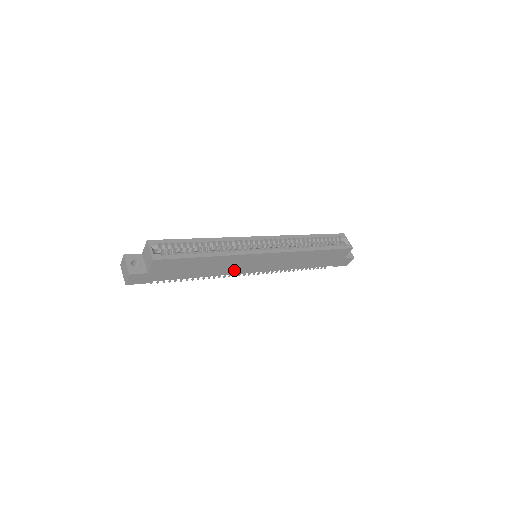
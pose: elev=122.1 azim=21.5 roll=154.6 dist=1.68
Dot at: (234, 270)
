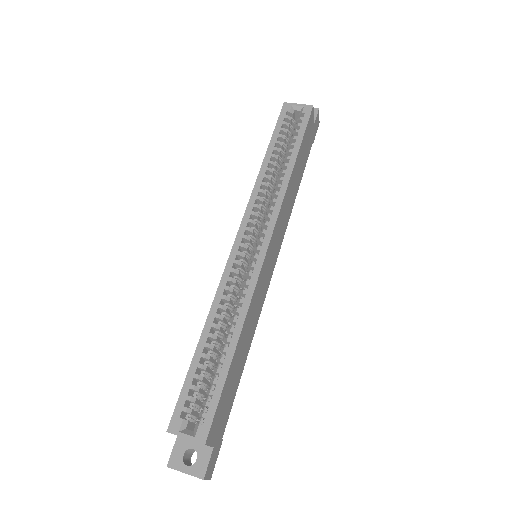
Dot at: (261, 301)
